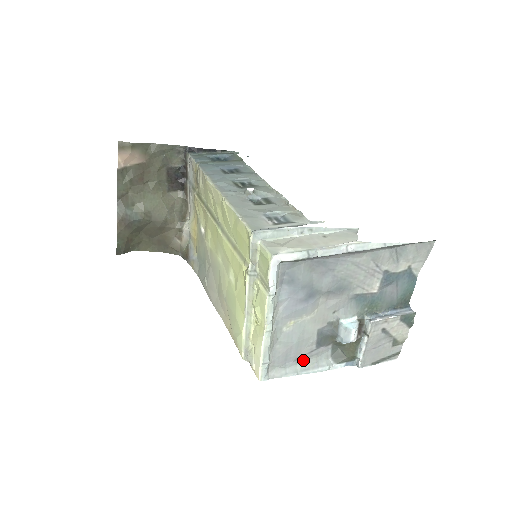
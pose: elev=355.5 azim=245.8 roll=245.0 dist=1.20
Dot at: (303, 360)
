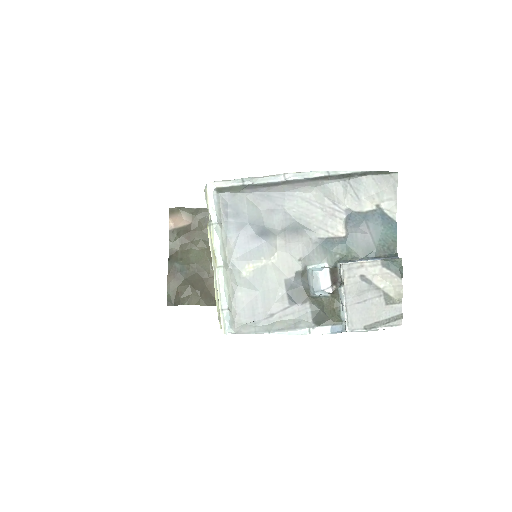
Dot at: (277, 320)
